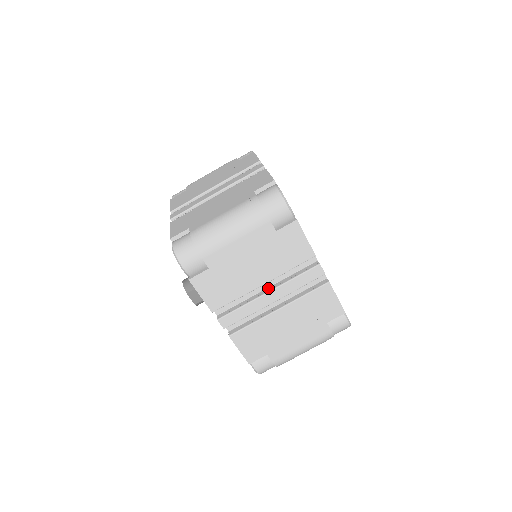
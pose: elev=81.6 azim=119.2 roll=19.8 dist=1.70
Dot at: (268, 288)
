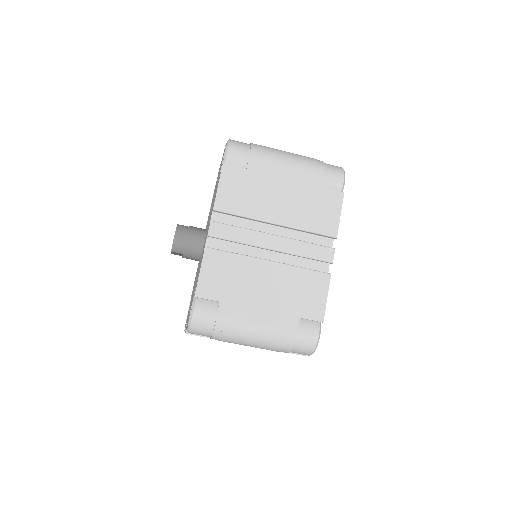
Dot at: occluded
